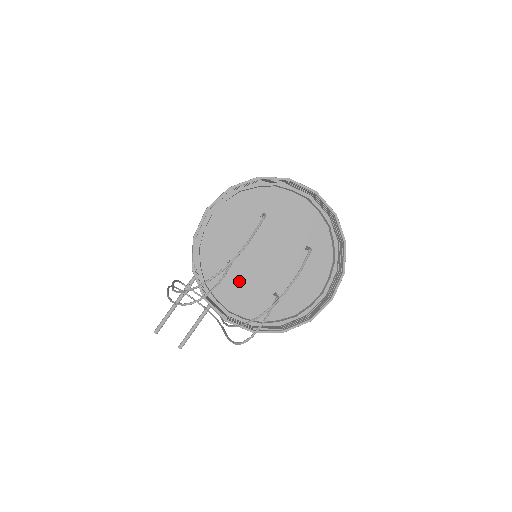
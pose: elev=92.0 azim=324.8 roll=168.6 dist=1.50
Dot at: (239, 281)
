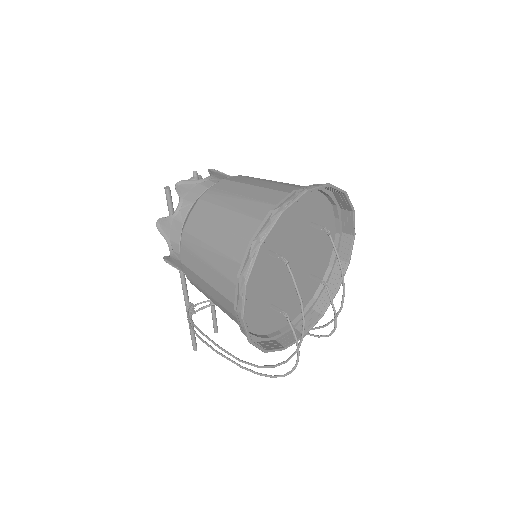
Dot at: (284, 303)
